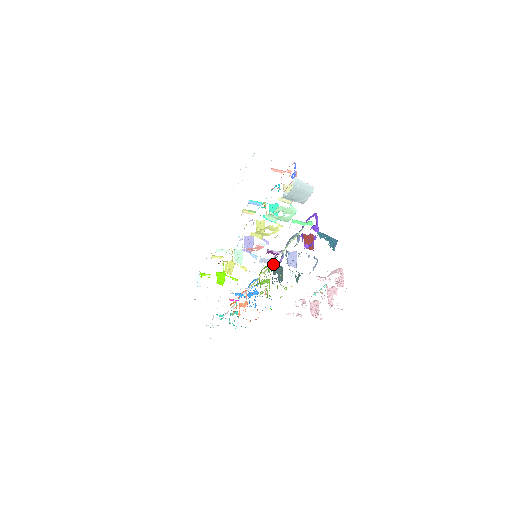
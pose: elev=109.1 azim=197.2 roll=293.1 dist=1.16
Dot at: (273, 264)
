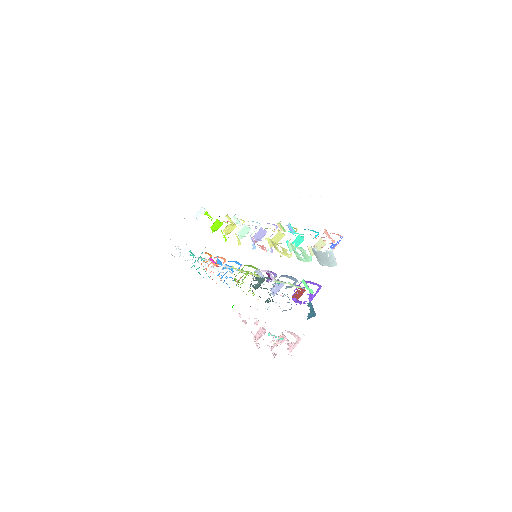
Dot at: (262, 283)
